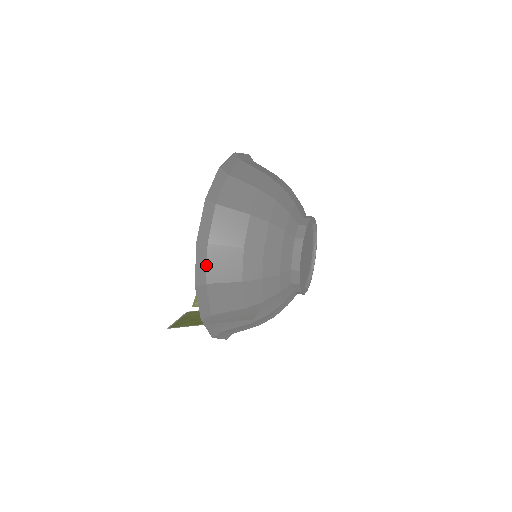
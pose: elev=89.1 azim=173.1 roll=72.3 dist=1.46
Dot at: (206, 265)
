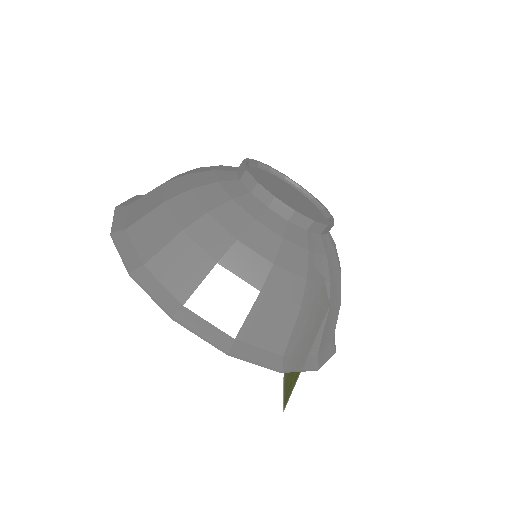
Dot at: (210, 324)
